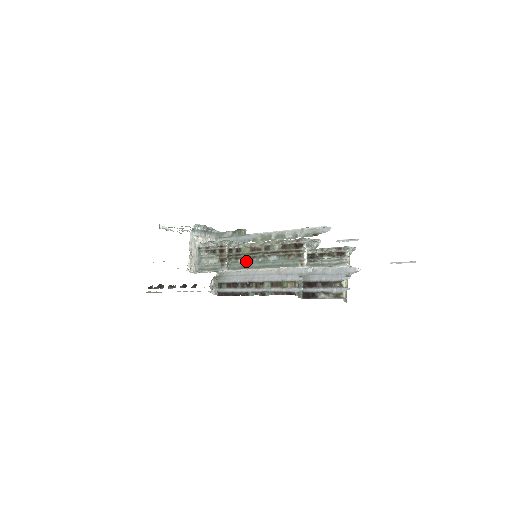
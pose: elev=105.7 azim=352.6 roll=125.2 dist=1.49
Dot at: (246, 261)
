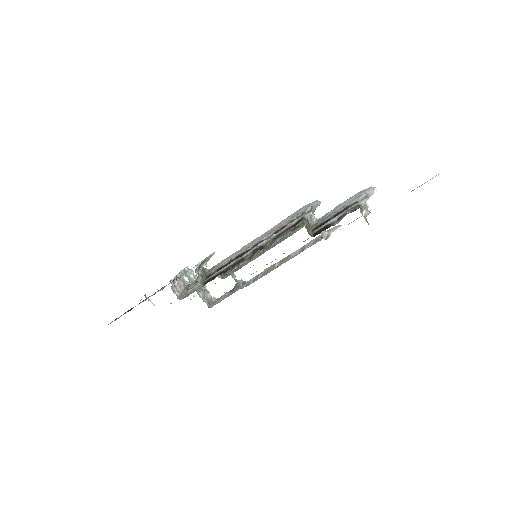
Dot at: occluded
